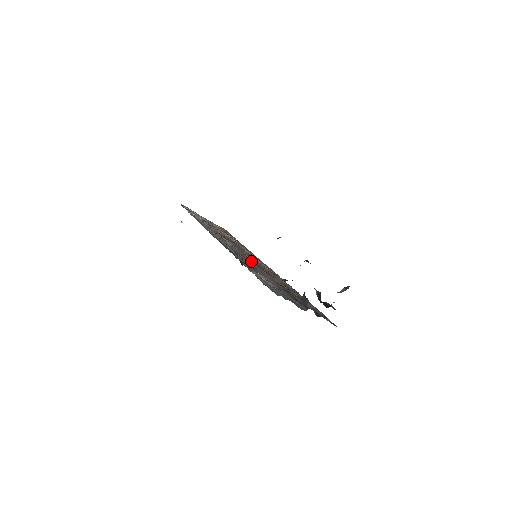
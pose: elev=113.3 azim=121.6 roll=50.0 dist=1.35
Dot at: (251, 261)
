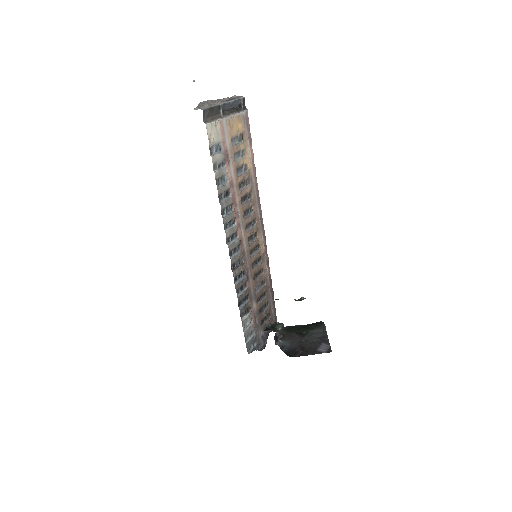
Dot at: (249, 267)
